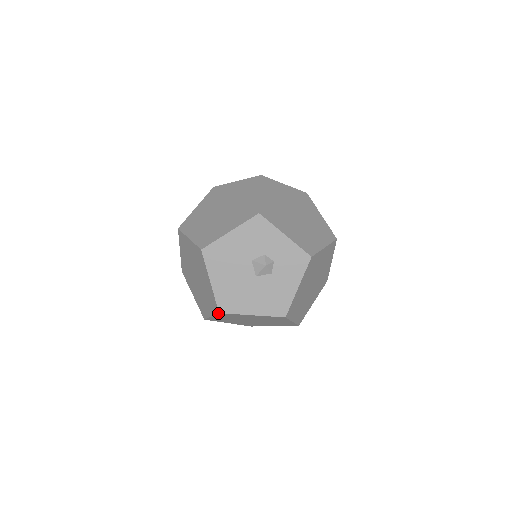
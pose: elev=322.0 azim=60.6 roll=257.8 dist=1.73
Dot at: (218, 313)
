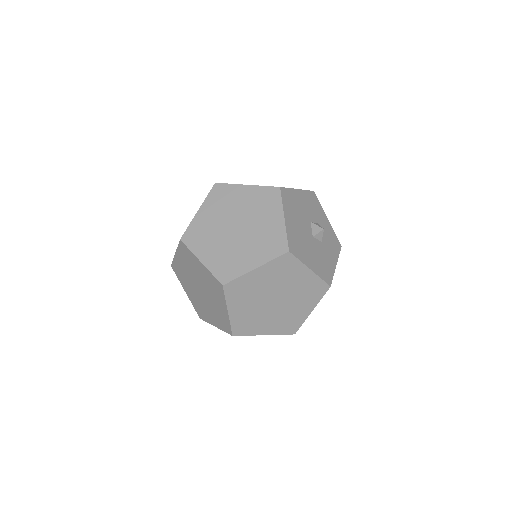
Dot at: (286, 252)
